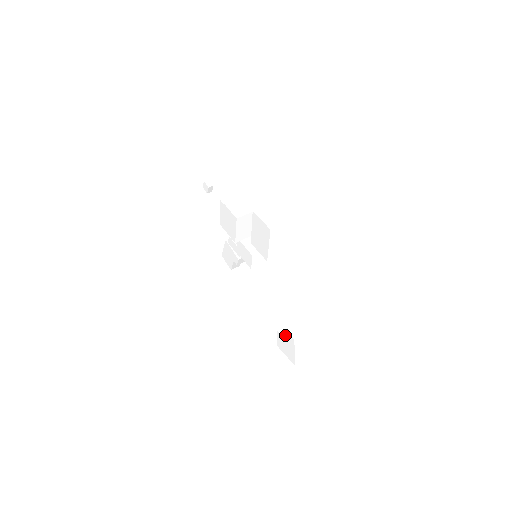
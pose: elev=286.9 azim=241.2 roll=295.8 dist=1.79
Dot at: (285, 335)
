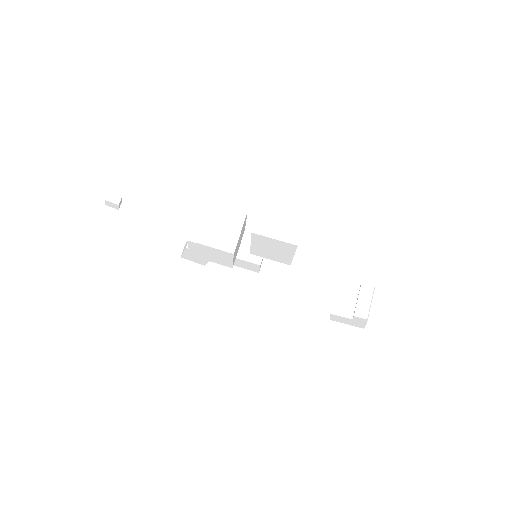
Dot at: (343, 313)
